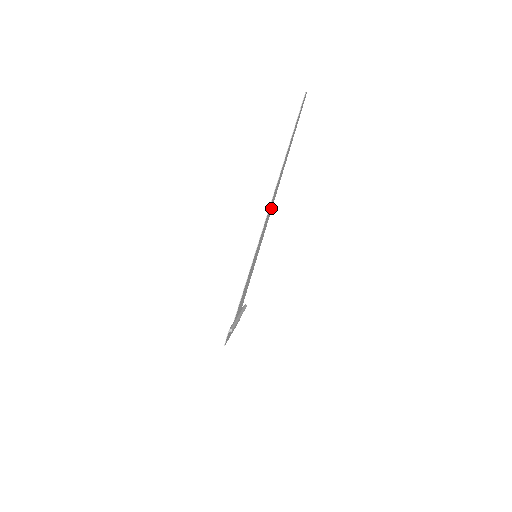
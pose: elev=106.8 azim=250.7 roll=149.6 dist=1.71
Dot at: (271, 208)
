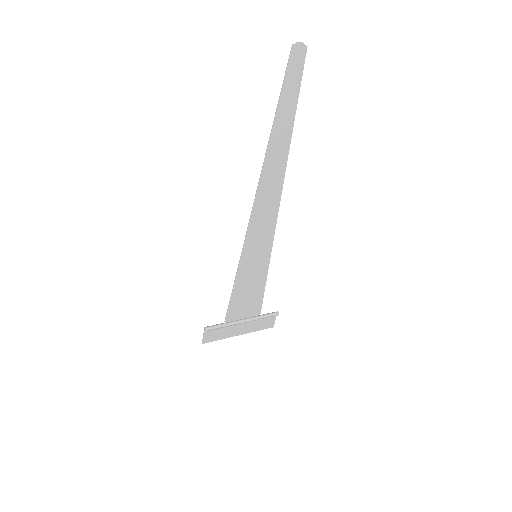
Dot at: (275, 201)
